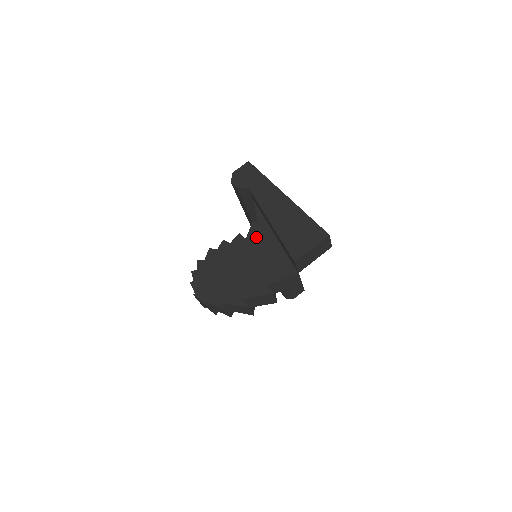
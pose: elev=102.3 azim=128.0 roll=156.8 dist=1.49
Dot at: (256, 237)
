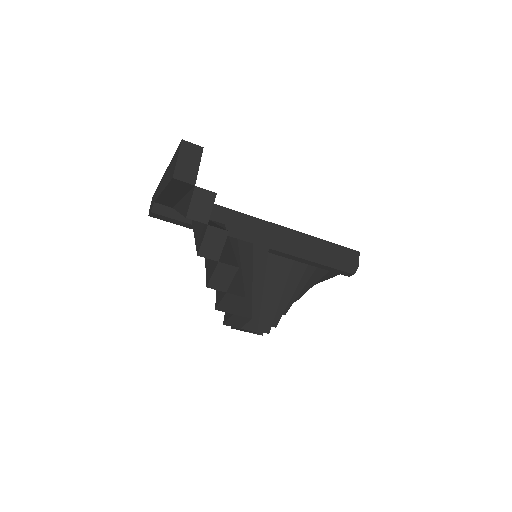
Dot at: (193, 223)
